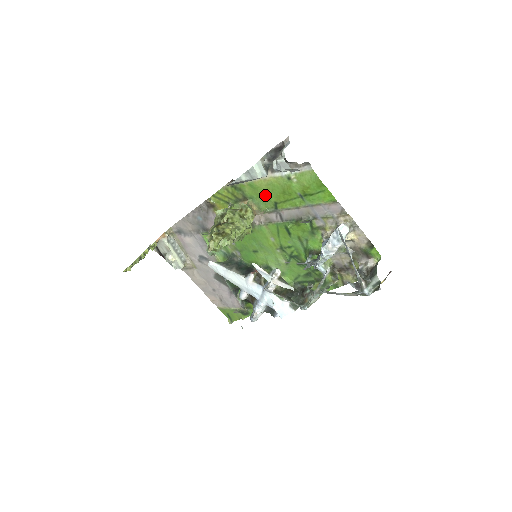
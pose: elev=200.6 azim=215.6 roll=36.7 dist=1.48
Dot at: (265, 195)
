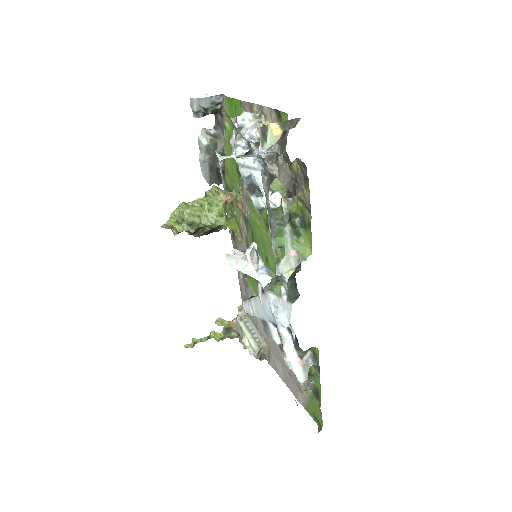
Dot at: (232, 170)
